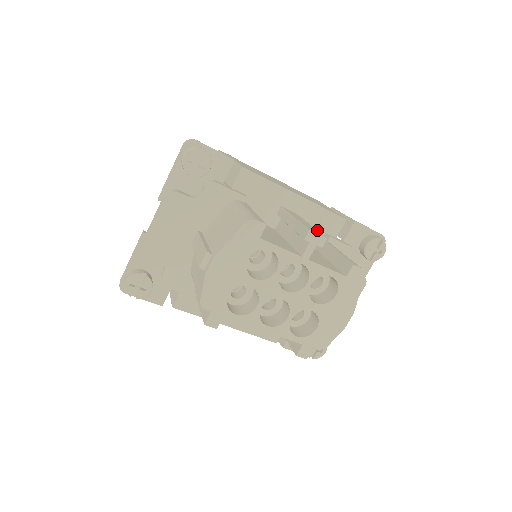
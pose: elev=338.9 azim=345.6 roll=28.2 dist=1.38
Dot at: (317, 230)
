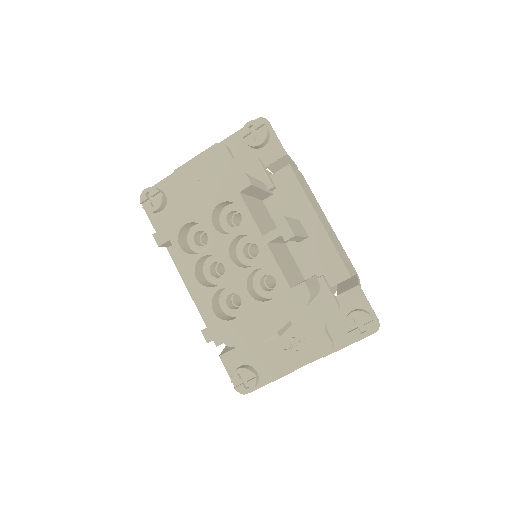
Dot at: (299, 235)
